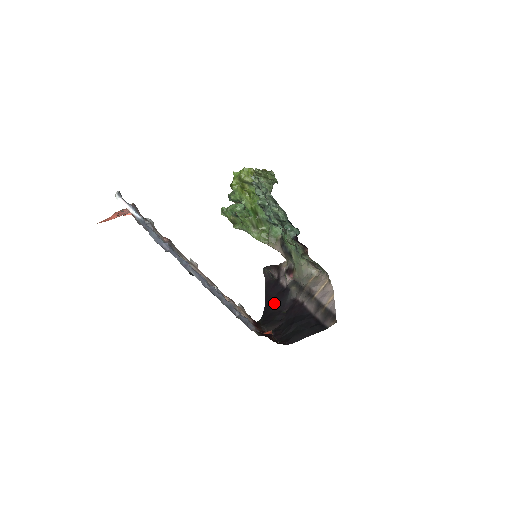
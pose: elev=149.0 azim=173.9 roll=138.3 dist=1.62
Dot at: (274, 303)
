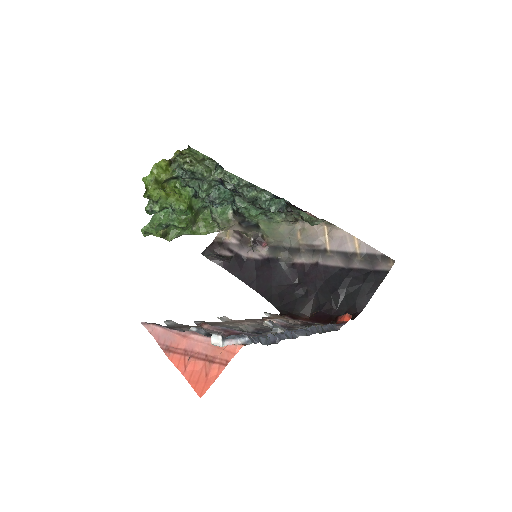
Dot at: (268, 282)
